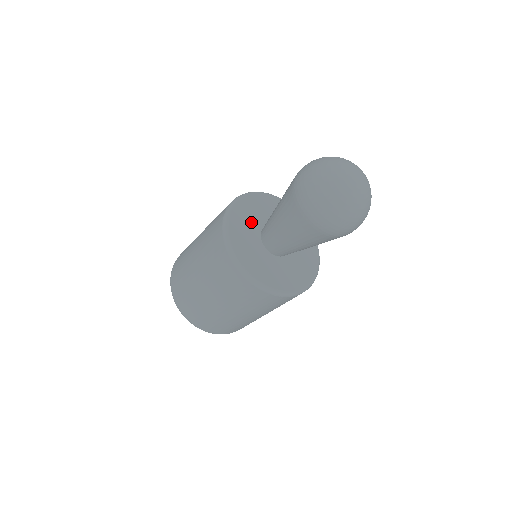
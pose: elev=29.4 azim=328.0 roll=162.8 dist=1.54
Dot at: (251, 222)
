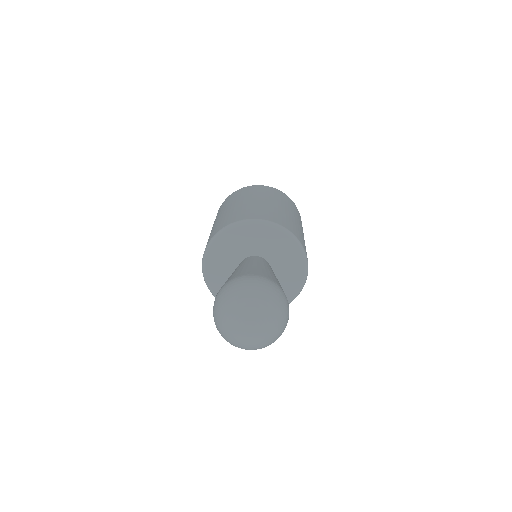
Dot at: (234, 252)
